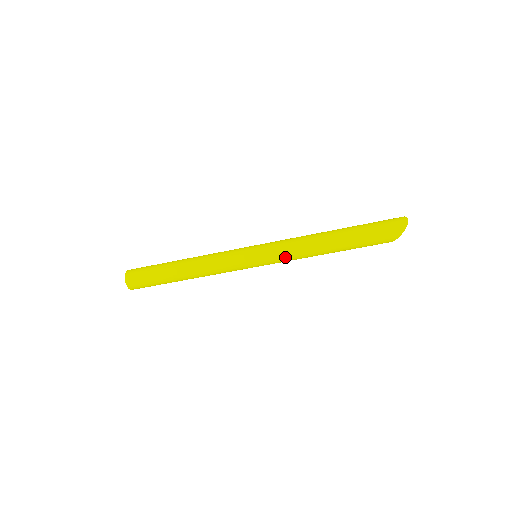
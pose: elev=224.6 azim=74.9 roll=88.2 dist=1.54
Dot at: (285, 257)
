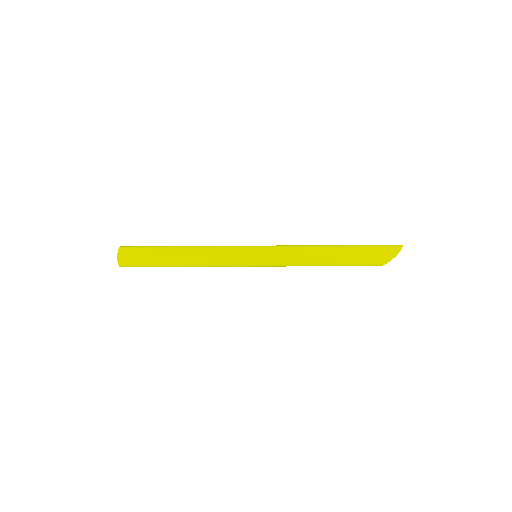
Dot at: (286, 257)
